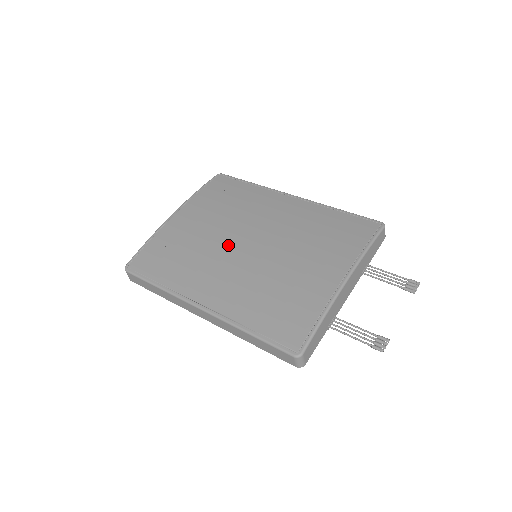
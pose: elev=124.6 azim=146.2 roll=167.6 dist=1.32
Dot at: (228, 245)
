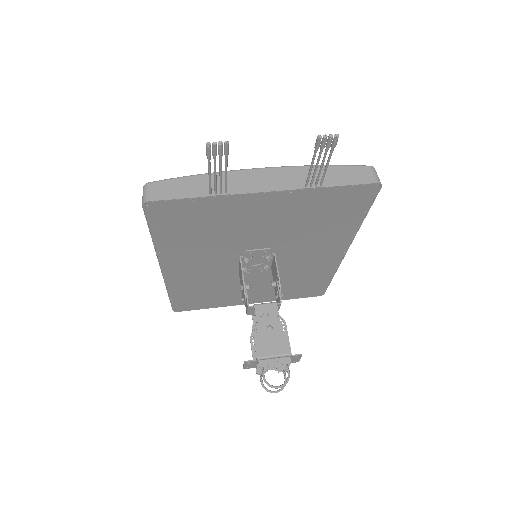
Dot at: occluded
